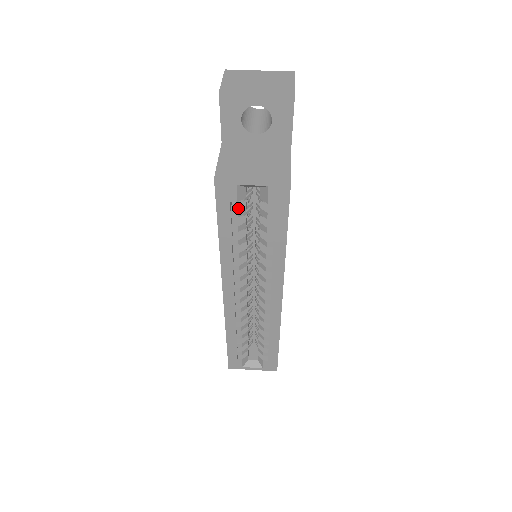
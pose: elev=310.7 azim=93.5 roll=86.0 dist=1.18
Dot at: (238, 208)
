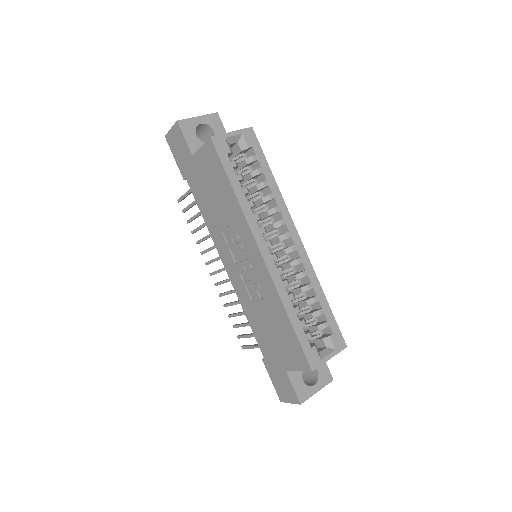
Dot at: (233, 162)
